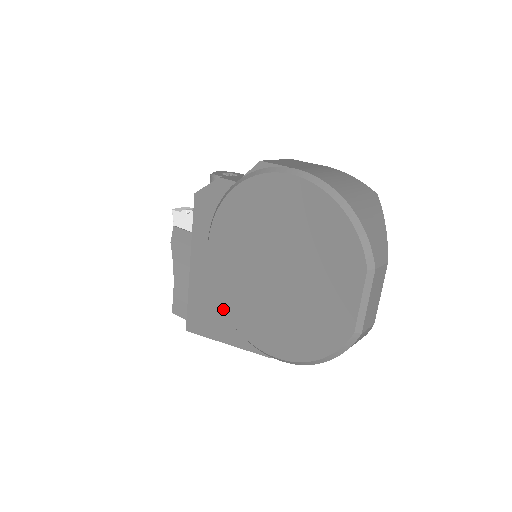
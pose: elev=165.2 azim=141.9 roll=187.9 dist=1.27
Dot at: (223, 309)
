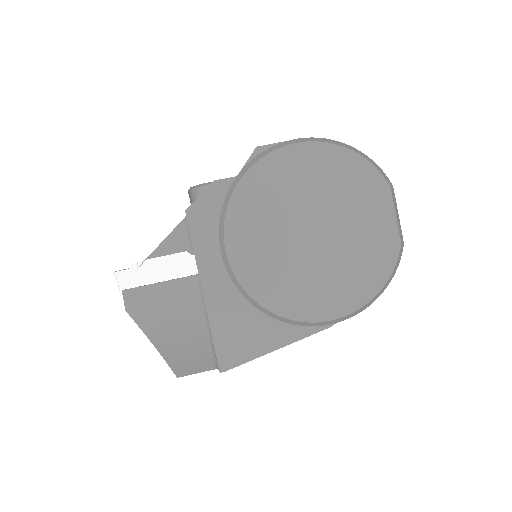
Dot at: (267, 309)
